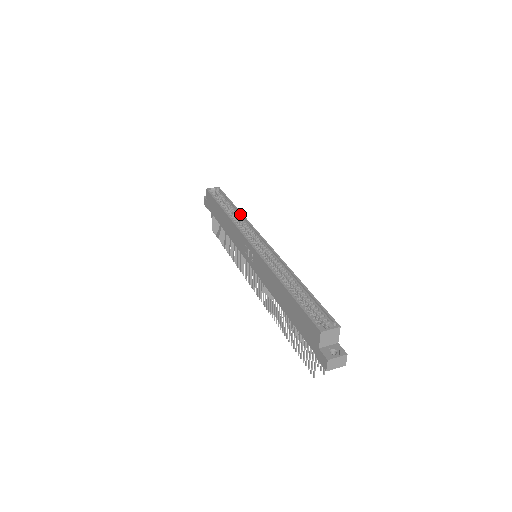
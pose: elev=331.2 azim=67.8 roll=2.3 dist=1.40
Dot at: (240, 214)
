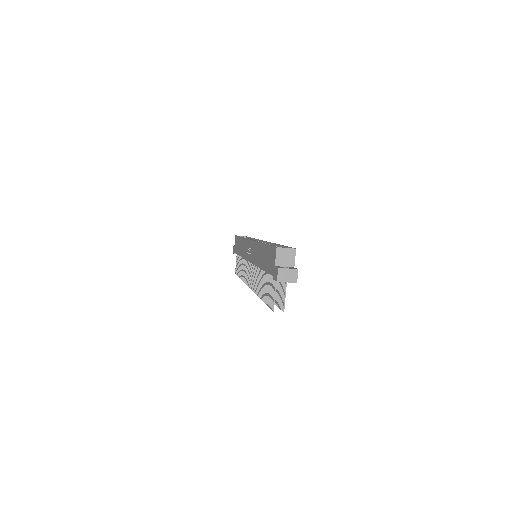
Dot at: (254, 239)
